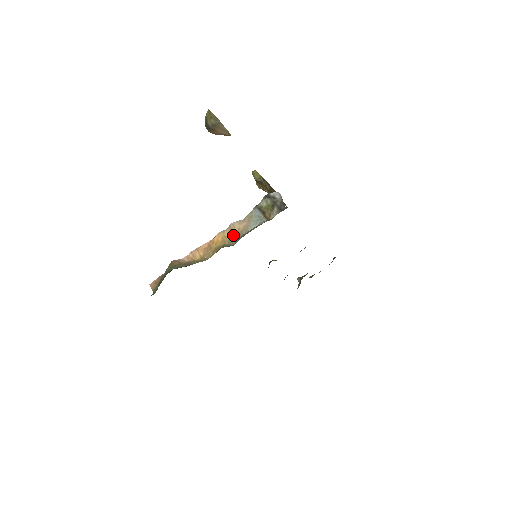
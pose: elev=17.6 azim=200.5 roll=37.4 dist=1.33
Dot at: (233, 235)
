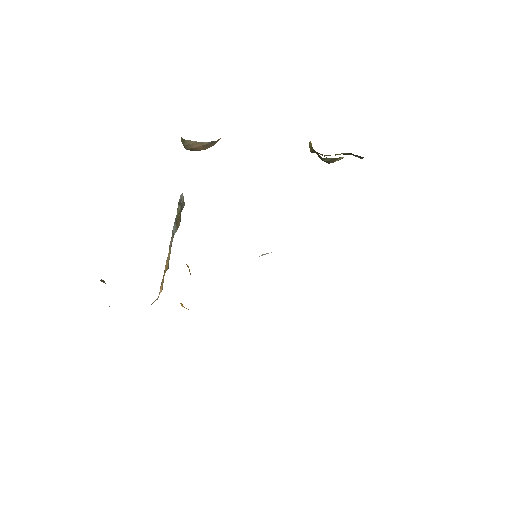
Dot at: (169, 258)
